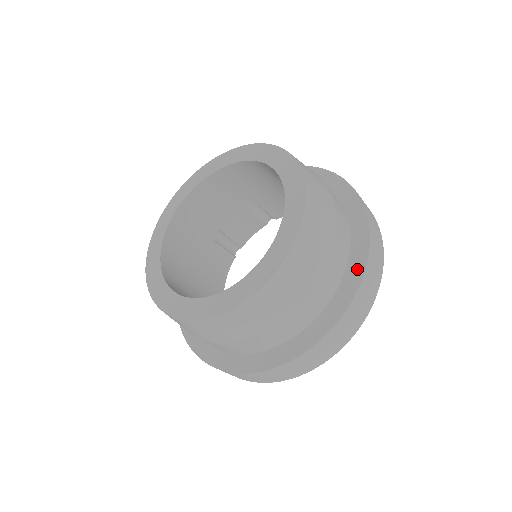
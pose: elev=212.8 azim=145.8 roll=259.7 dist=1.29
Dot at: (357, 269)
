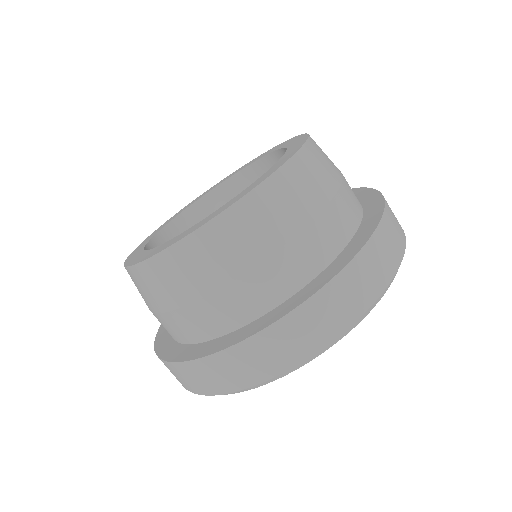
Dot at: (329, 274)
